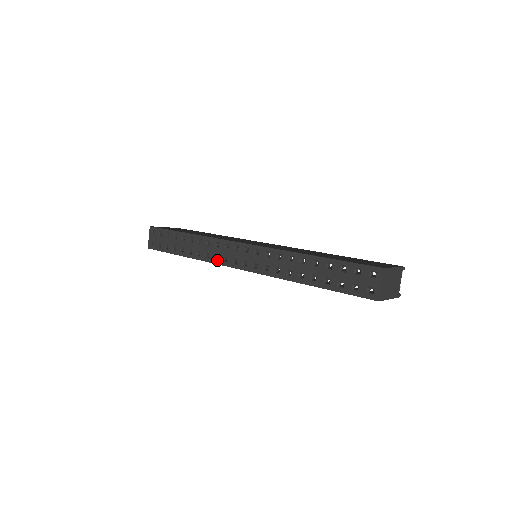
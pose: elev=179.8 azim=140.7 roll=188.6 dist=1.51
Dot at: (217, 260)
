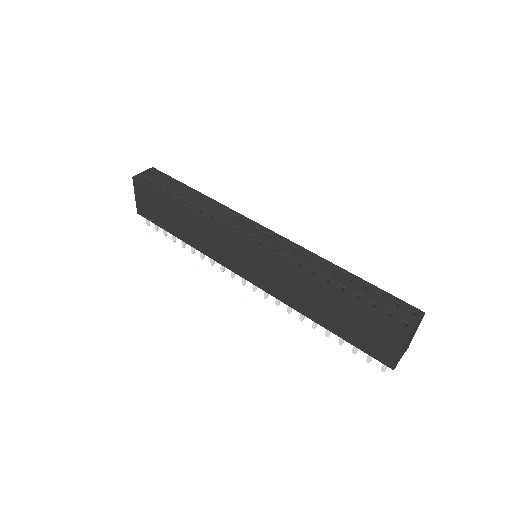
Dot at: occluded
